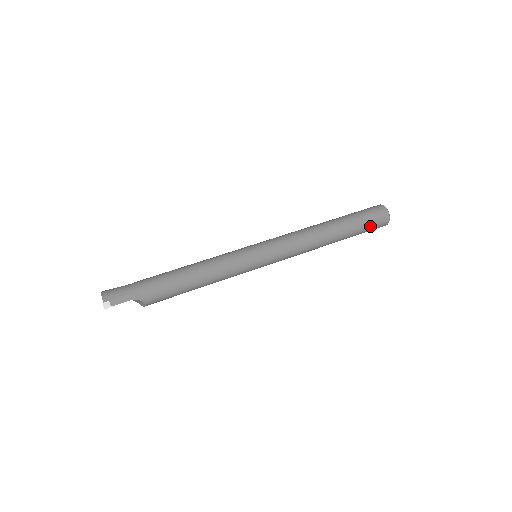
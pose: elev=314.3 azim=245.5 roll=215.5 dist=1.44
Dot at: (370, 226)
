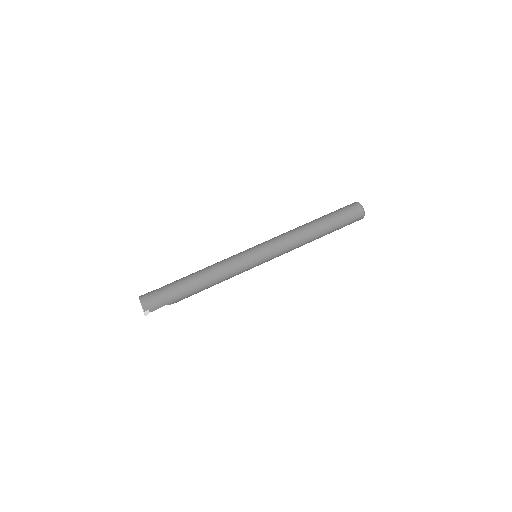
Dot at: occluded
